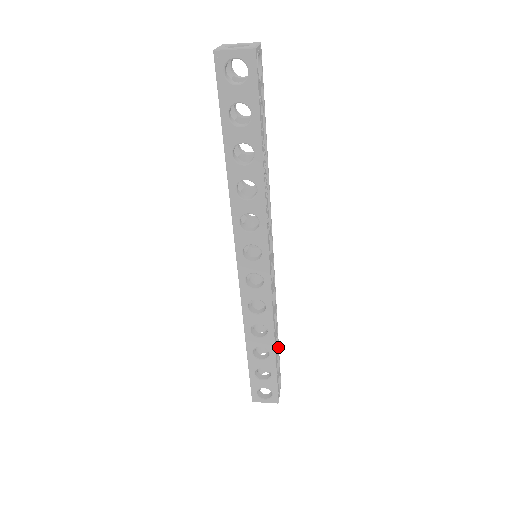
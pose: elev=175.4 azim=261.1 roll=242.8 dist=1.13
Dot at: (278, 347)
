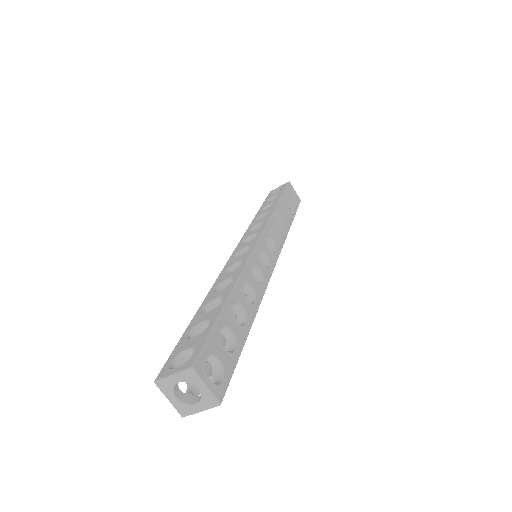
Dot at: (243, 341)
